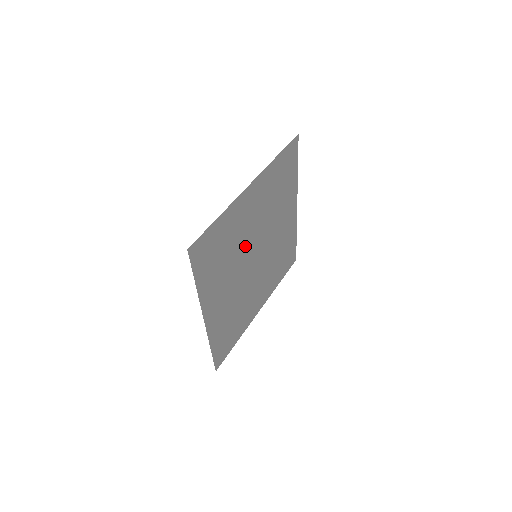
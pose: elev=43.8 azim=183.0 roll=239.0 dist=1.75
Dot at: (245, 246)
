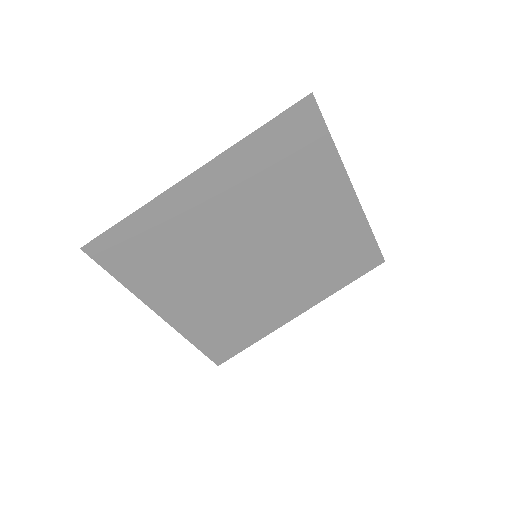
Dot at: (278, 222)
